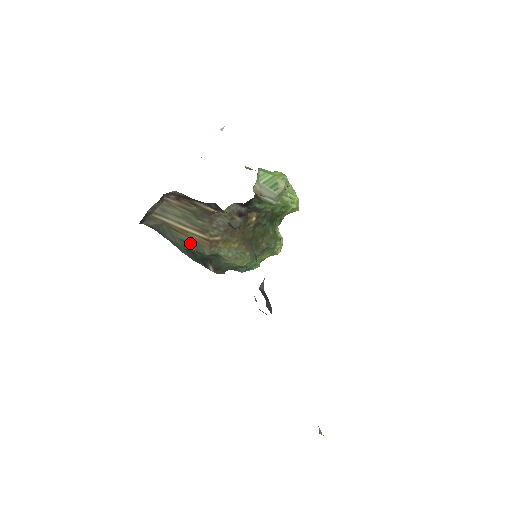
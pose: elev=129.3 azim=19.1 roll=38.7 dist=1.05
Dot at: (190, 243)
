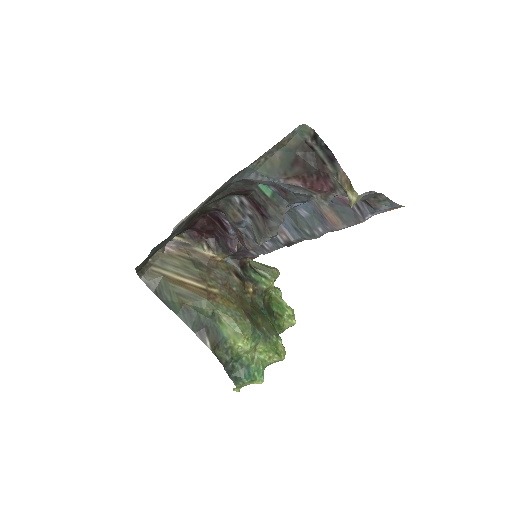
Dot at: (187, 296)
